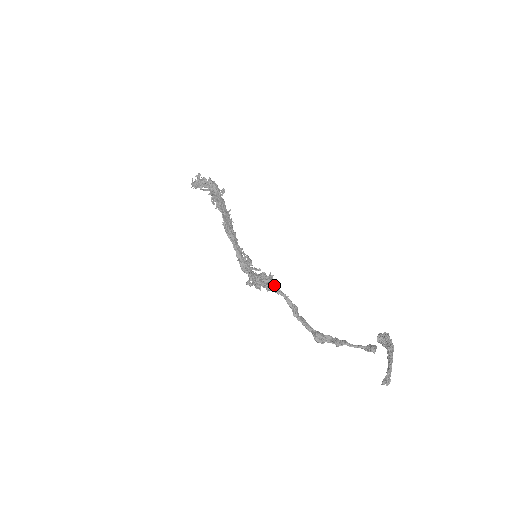
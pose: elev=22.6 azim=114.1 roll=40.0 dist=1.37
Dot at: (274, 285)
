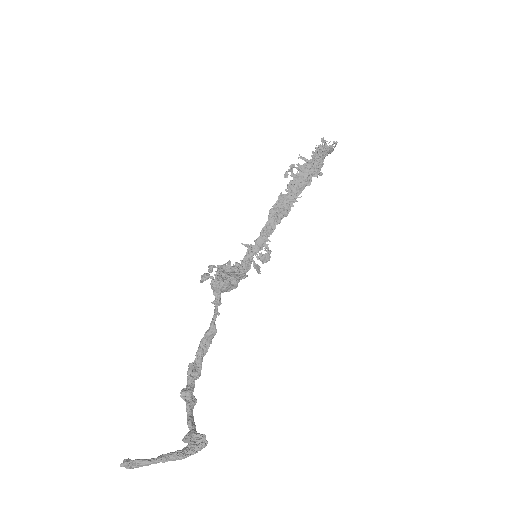
Dot at: (216, 291)
